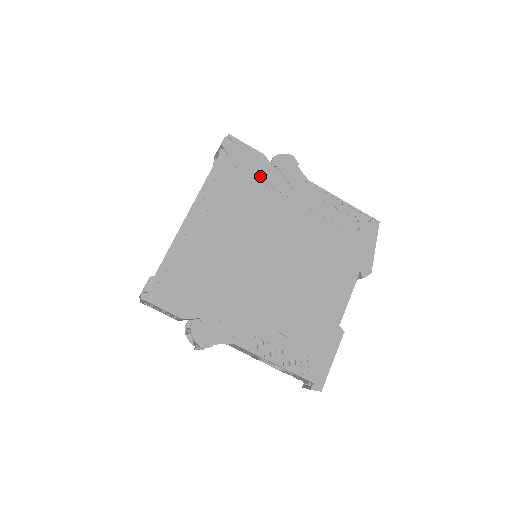
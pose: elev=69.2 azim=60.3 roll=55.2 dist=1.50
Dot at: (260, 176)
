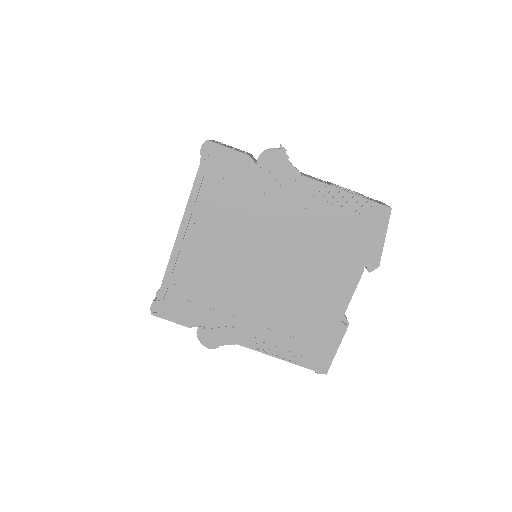
Dot at: (246, 181)
